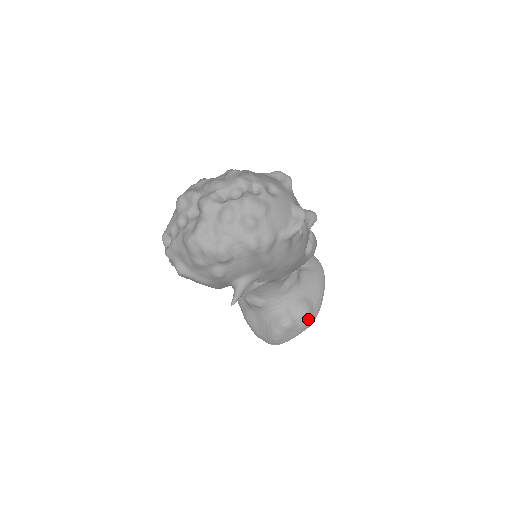
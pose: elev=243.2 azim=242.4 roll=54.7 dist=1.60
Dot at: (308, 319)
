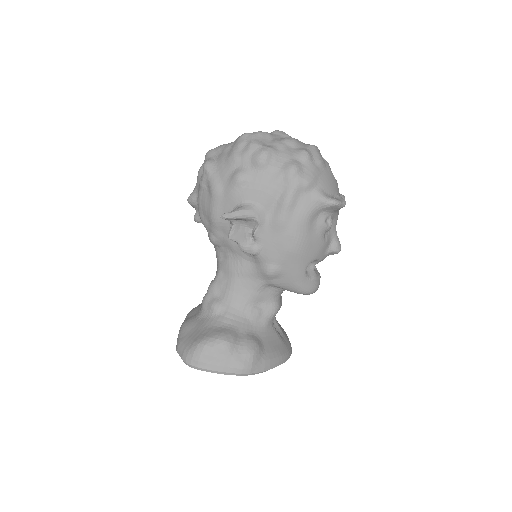
Dot at: (248, 360)
